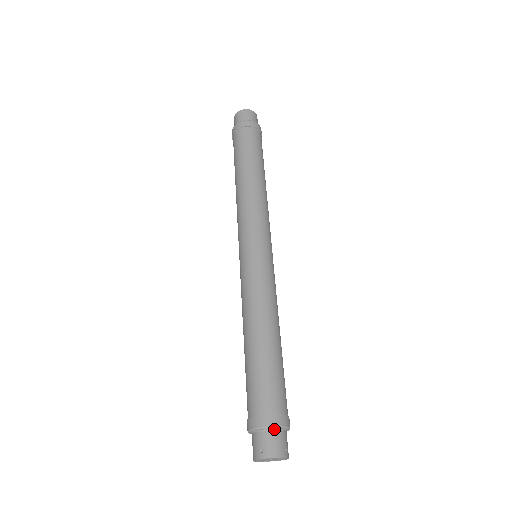
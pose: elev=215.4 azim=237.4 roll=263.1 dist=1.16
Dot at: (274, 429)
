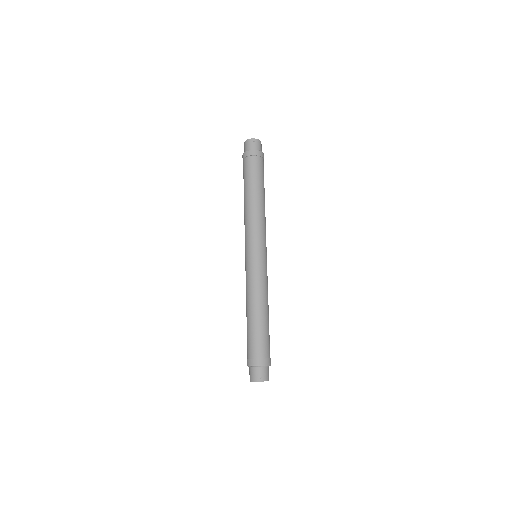
Dot at: (267, 366)
